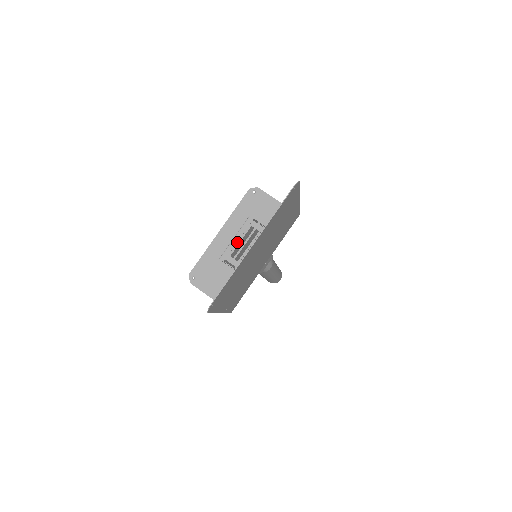
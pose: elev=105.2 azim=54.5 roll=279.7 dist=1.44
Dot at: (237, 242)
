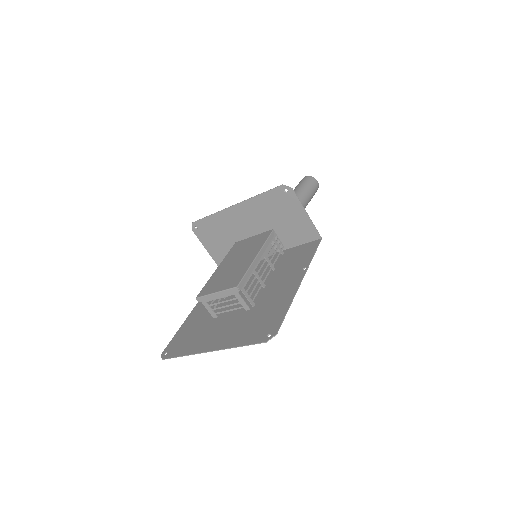
Dot at: (216, 297)
